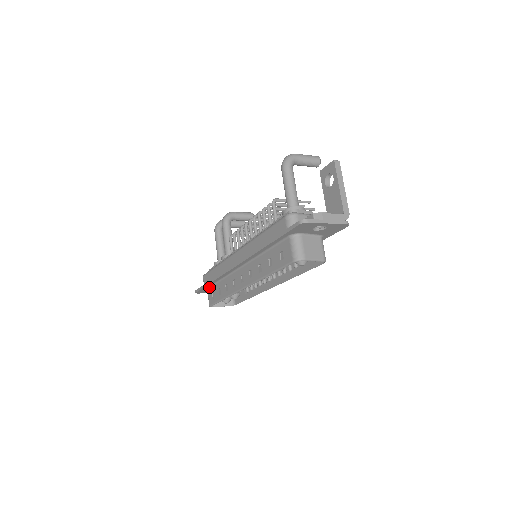
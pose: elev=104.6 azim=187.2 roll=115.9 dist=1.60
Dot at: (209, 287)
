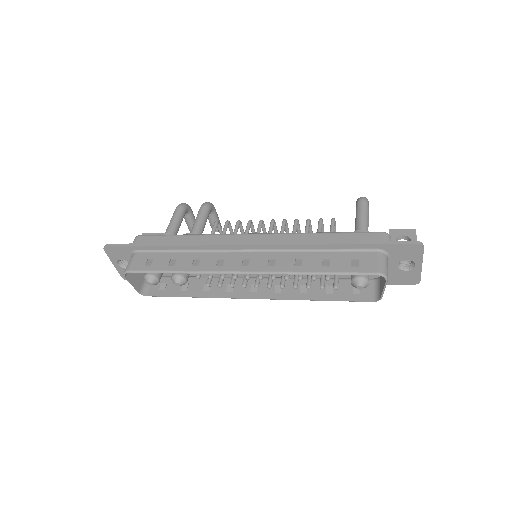
Dot at: (144, 251)
